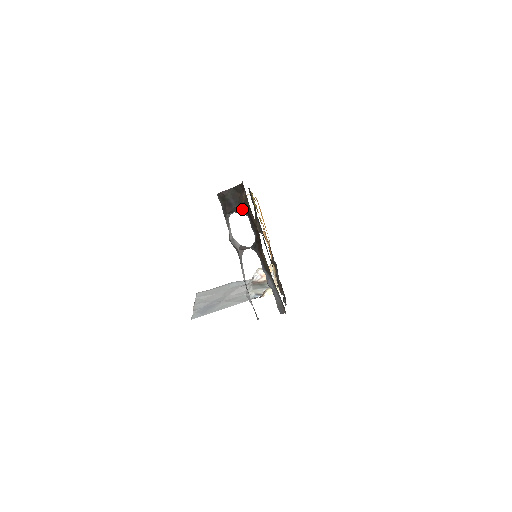
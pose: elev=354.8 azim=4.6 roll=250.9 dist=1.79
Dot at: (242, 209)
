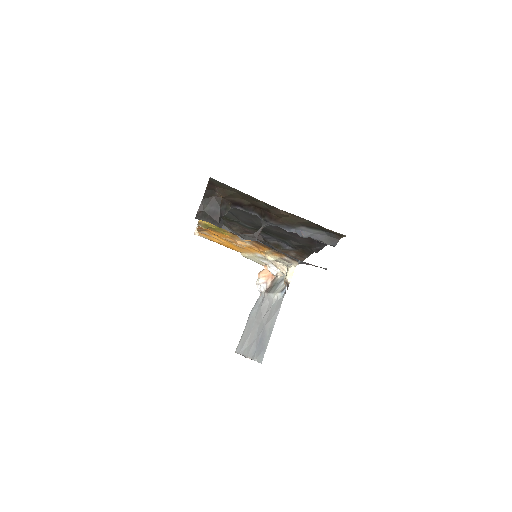
Dot at: (226, 206)
